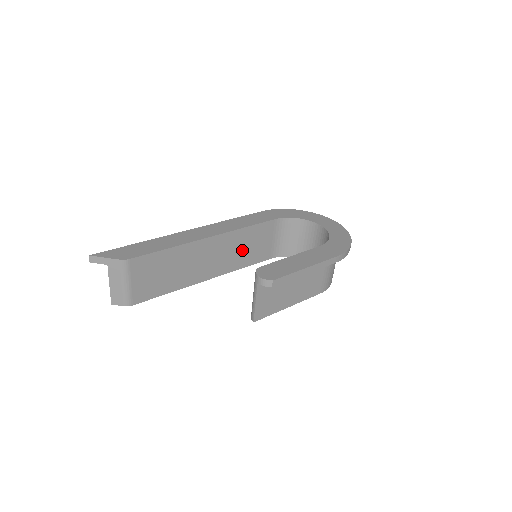
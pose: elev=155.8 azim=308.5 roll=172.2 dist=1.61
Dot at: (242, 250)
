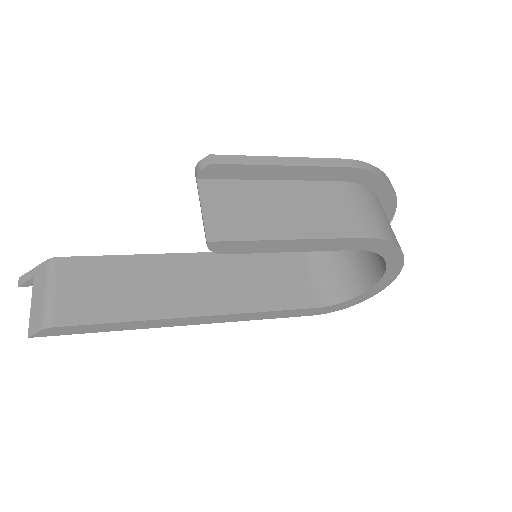
Dot at: (251, 283)
